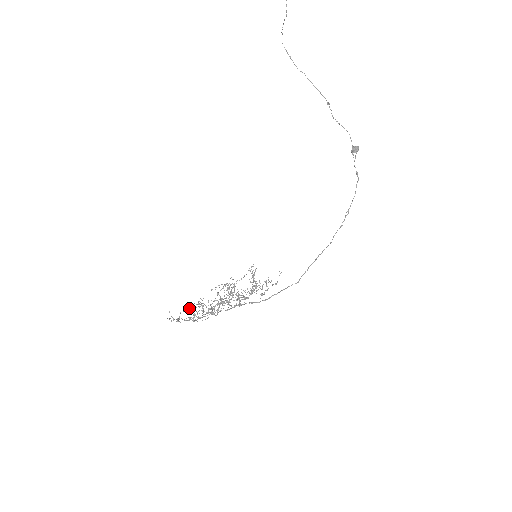
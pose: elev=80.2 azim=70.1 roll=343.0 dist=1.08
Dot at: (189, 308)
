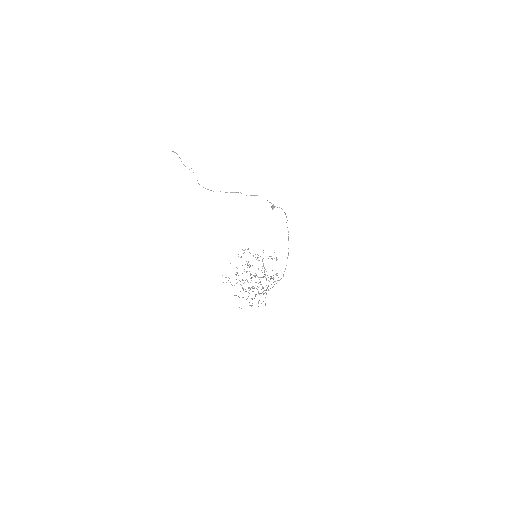
Dot at: occluded
